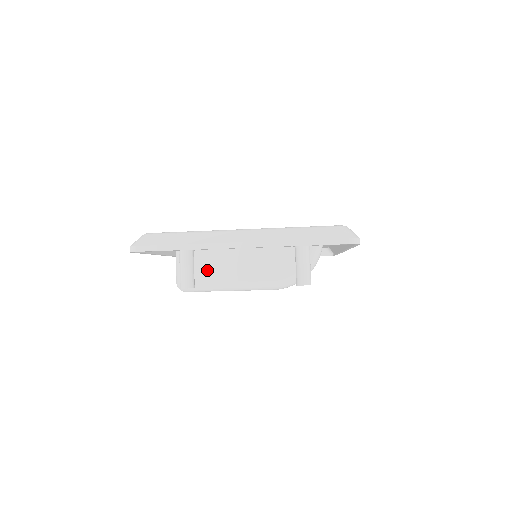
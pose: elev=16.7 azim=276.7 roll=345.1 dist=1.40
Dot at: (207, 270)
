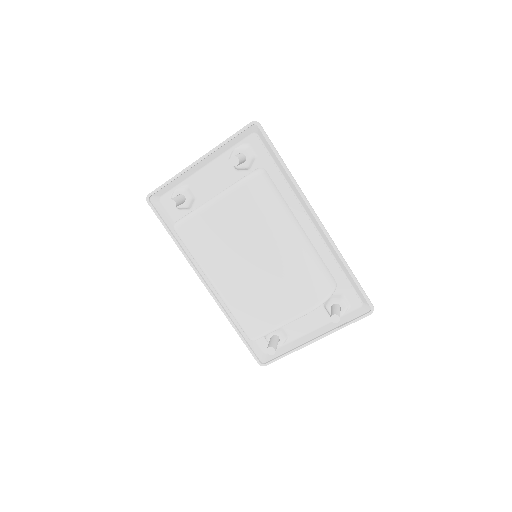
Dot at: occluded
